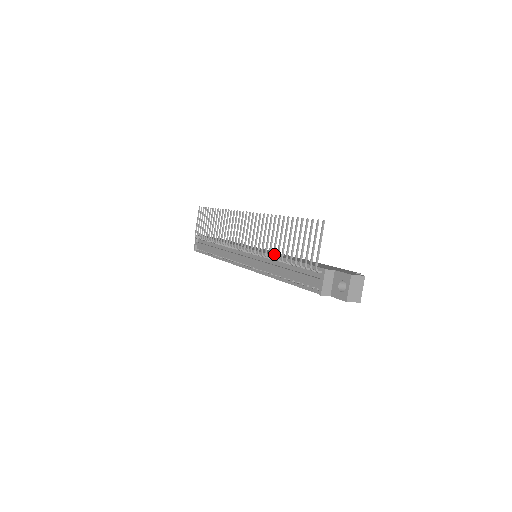
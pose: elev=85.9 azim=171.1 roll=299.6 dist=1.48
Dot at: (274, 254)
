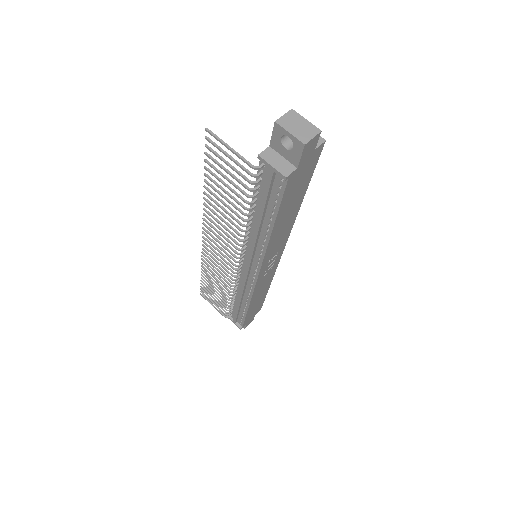
Dot at: (239, 223)
